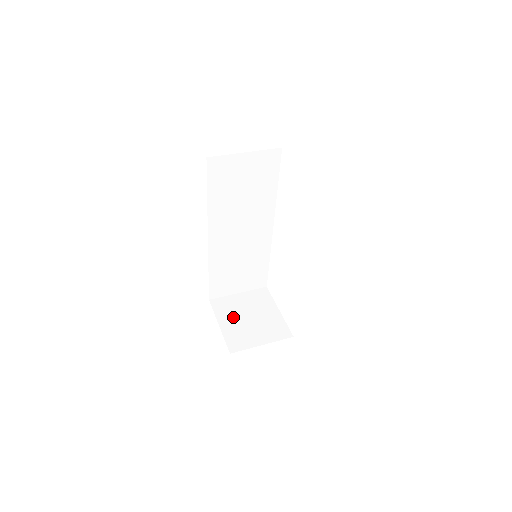
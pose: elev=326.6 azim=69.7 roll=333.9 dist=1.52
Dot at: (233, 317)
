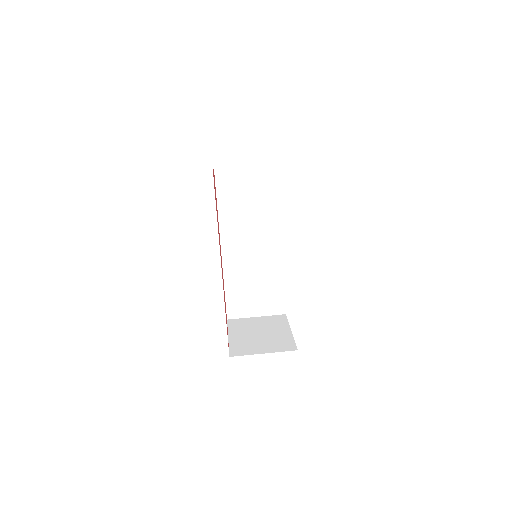
Dot at: (244, 332)
